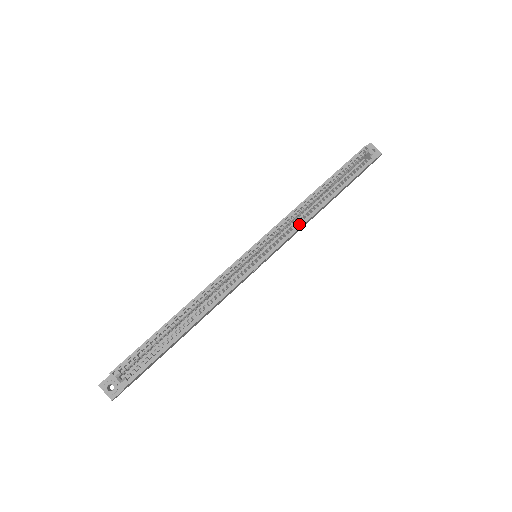
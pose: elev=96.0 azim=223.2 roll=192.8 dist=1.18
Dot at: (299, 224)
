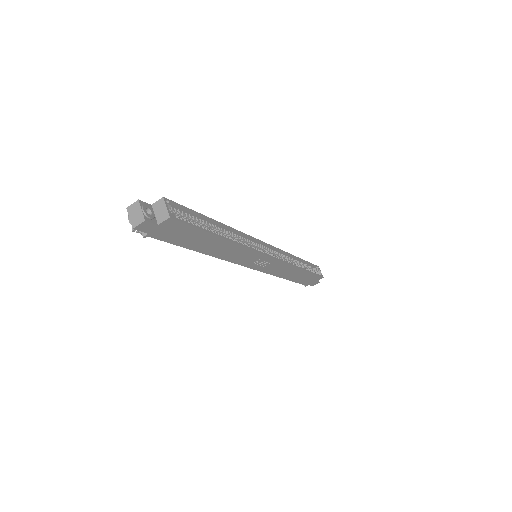
Dot at: (288, 263)
